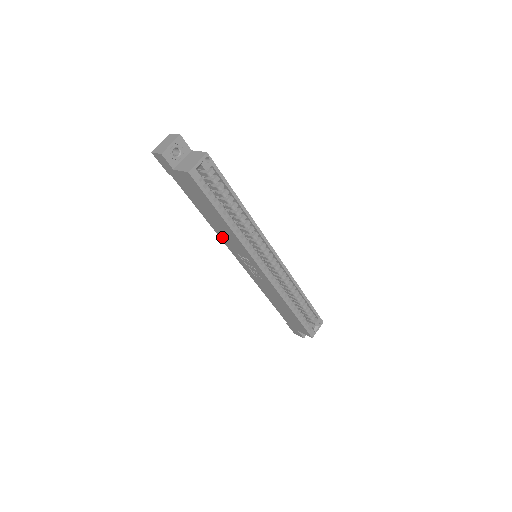
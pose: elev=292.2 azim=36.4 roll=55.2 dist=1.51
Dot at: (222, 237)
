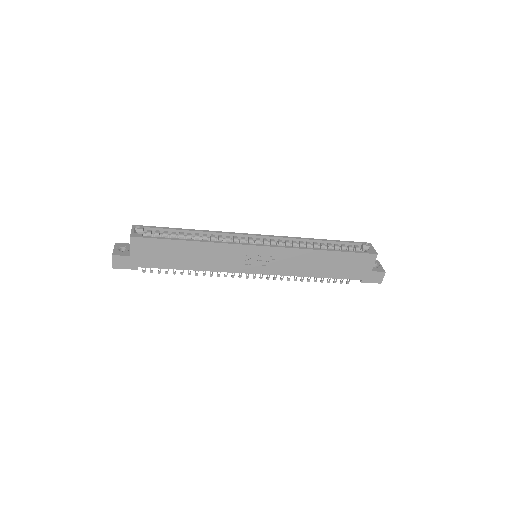
Dot at: (217, 268)
